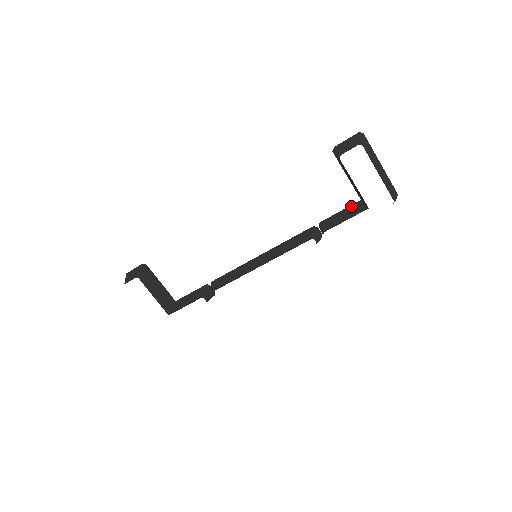
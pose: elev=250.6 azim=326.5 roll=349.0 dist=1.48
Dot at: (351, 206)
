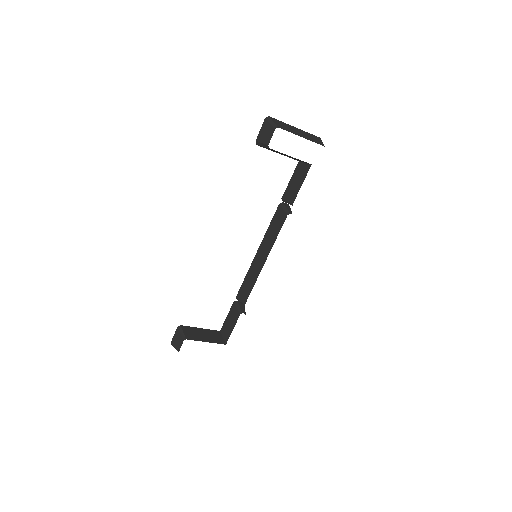
Dot at: (295, 171)
